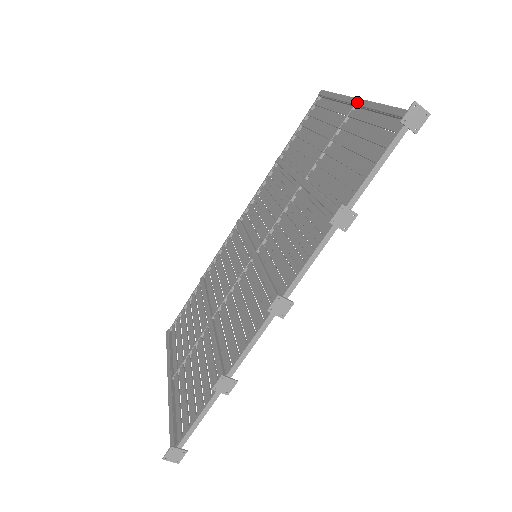
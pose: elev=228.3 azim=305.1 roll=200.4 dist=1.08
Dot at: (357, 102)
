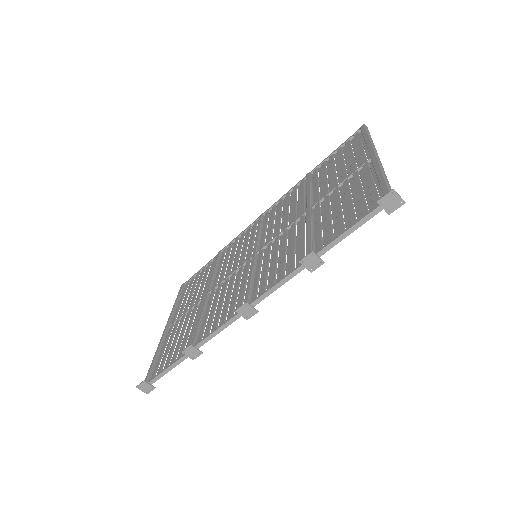
Dot at: (373, 157)
